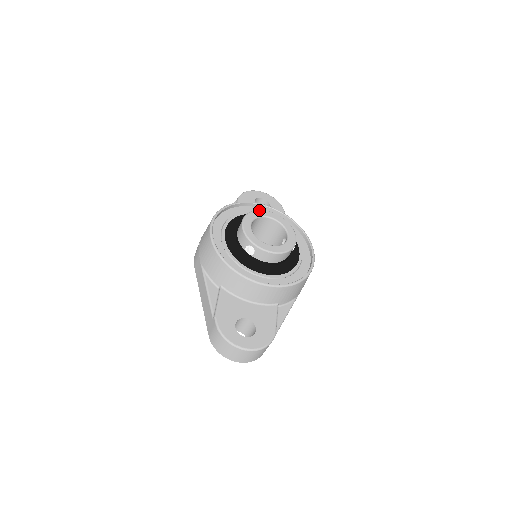
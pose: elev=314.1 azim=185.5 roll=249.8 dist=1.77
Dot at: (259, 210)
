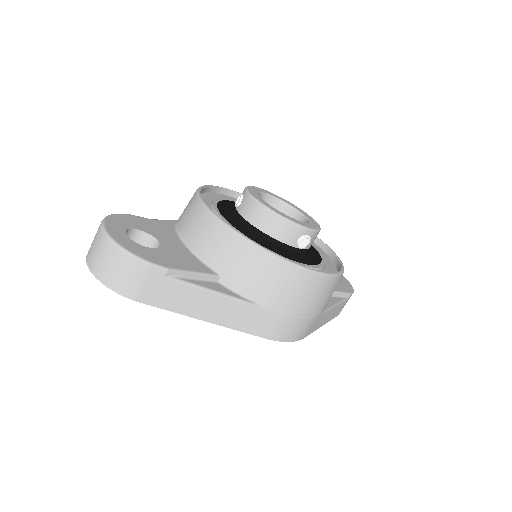
Dot at: occluded
